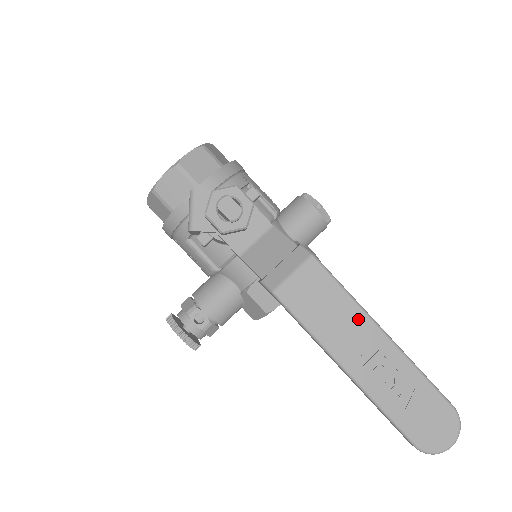
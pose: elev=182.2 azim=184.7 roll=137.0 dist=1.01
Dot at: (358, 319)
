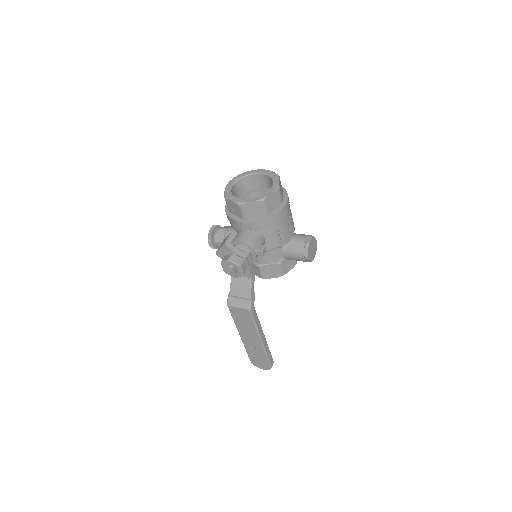
Dot at: (254, 332)
